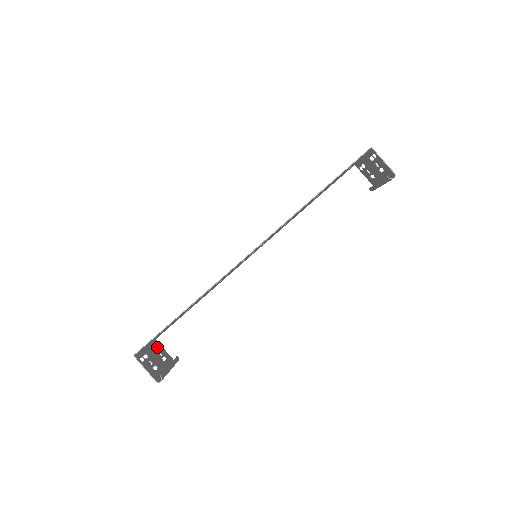
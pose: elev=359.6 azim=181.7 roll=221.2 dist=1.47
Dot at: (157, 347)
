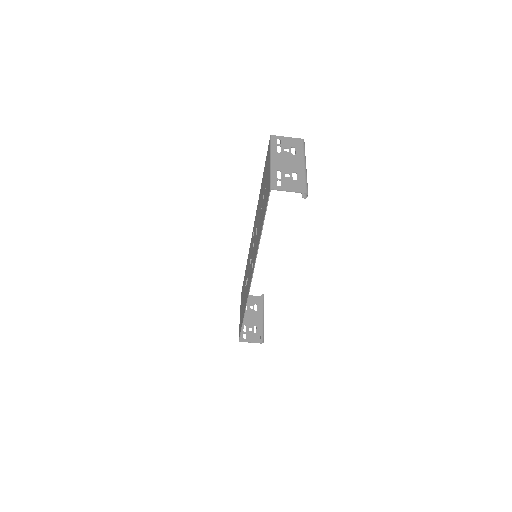
Dot at: occluded
